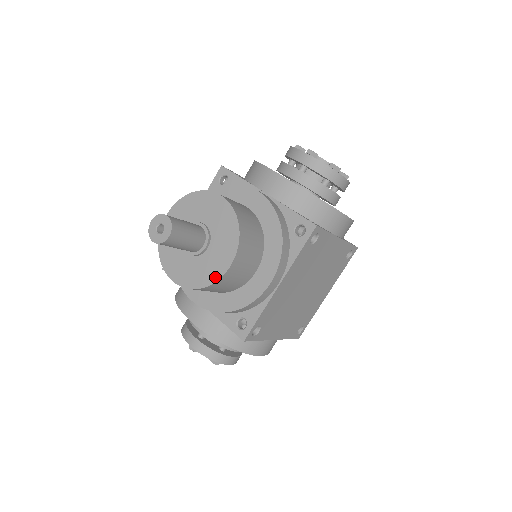
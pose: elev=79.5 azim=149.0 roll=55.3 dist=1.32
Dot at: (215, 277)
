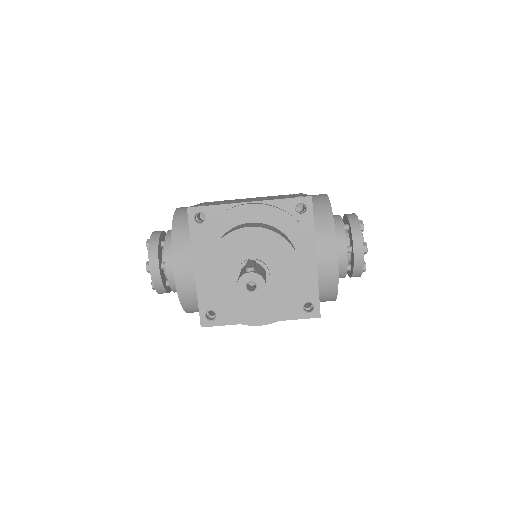
Dot at: (240, 315)
